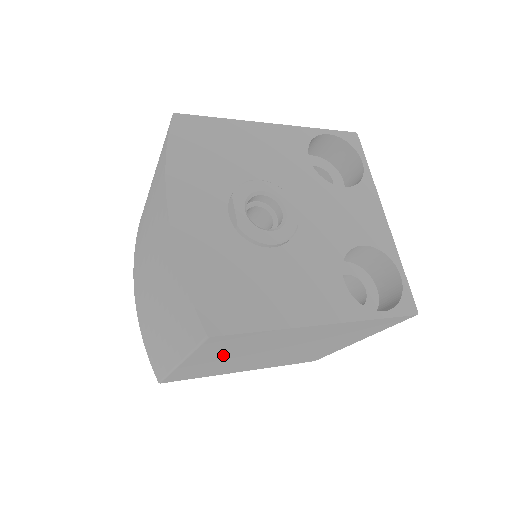
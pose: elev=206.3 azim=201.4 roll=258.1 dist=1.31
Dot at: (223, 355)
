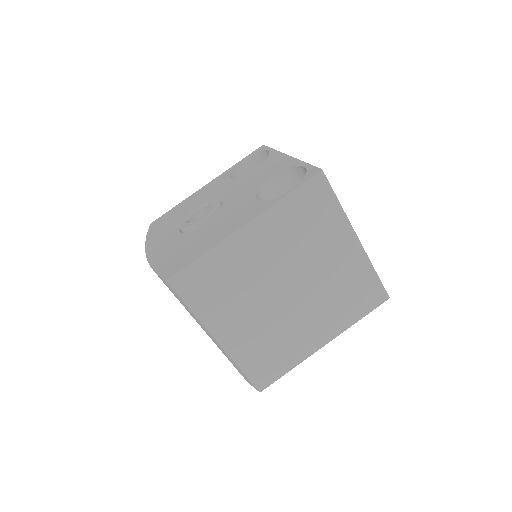
Dot at: (235, 311)
